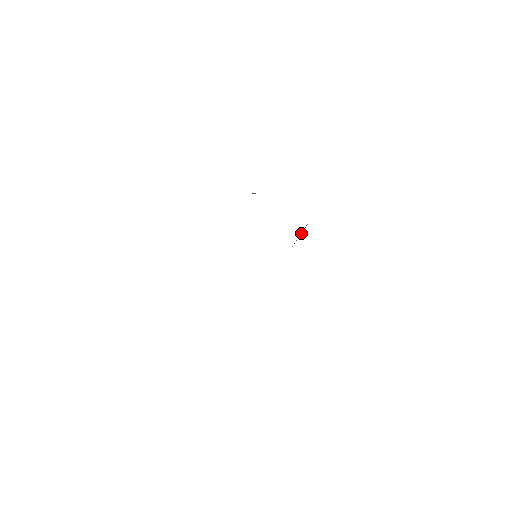
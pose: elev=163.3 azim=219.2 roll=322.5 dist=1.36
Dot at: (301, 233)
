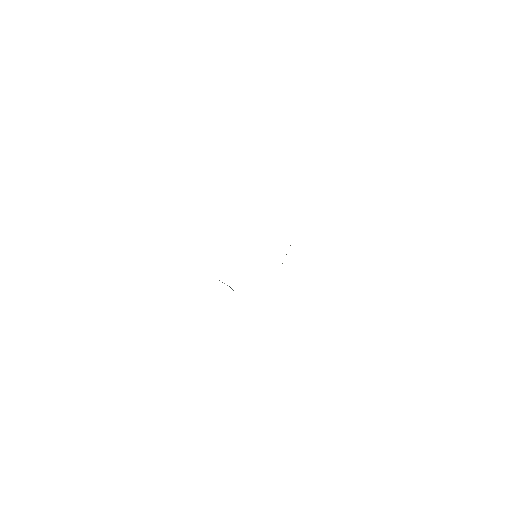
Dot at: occluded
